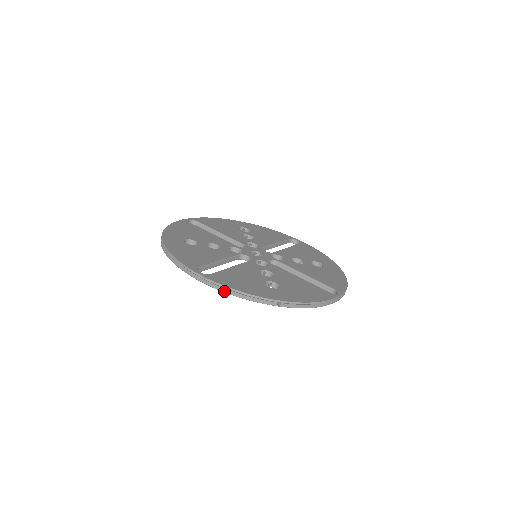
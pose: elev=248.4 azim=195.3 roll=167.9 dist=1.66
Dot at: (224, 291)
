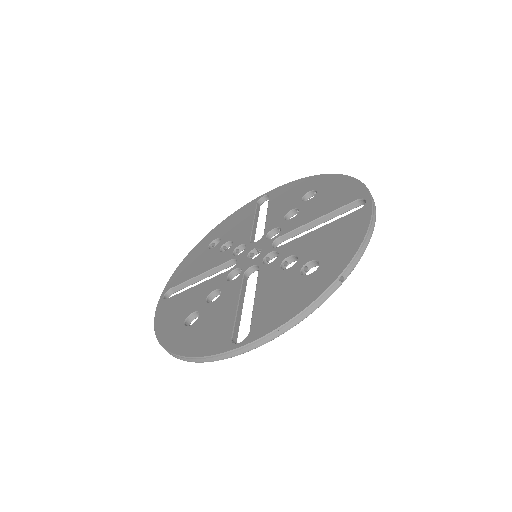
Dot at: (282, 333)
